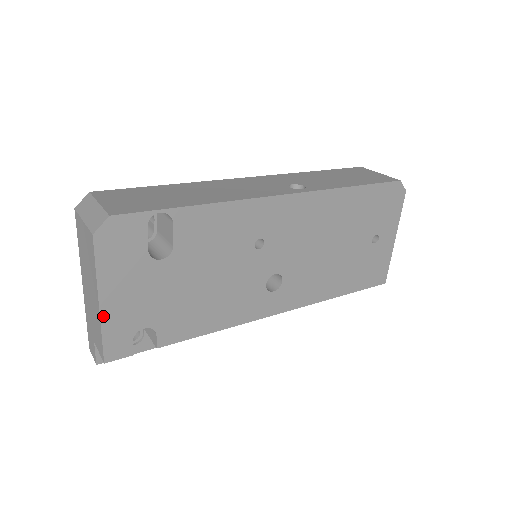
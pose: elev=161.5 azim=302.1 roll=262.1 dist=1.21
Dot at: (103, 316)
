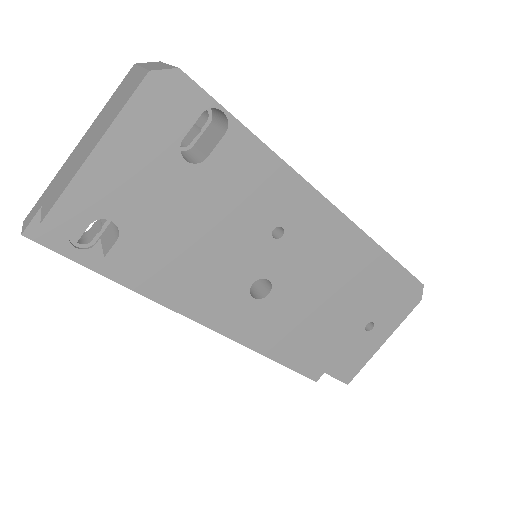
Dot at: (86, 167)
